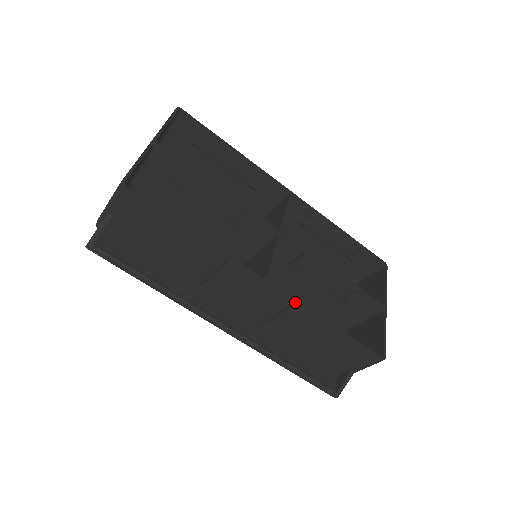
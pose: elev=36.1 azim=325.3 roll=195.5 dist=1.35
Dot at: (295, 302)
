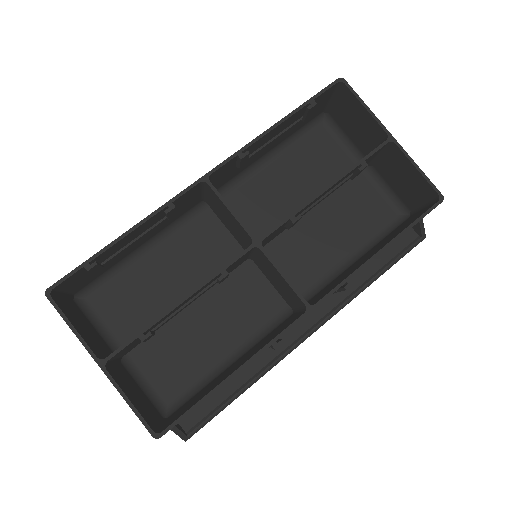
Dot at: (343, 284)
